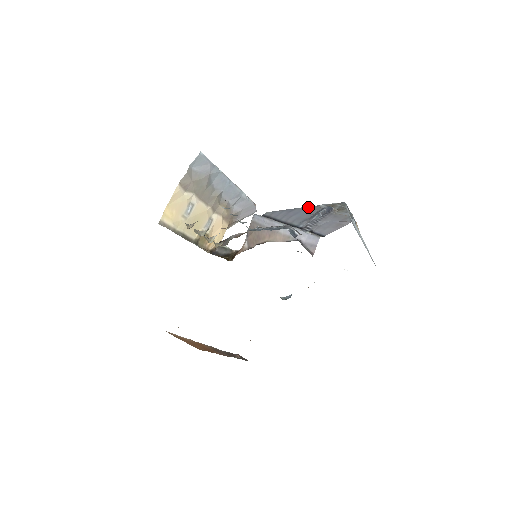
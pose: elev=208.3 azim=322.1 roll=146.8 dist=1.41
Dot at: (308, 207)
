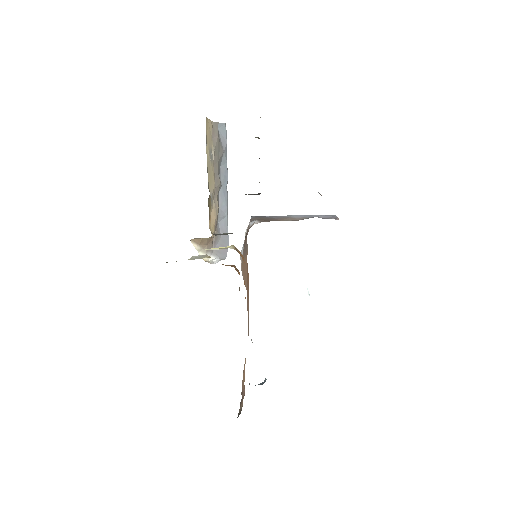
Dot at: occluded
